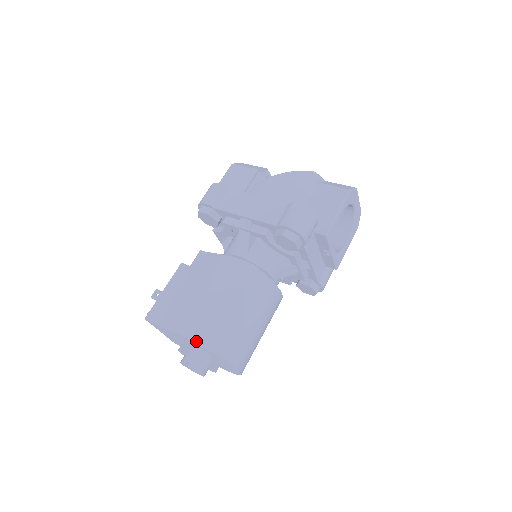
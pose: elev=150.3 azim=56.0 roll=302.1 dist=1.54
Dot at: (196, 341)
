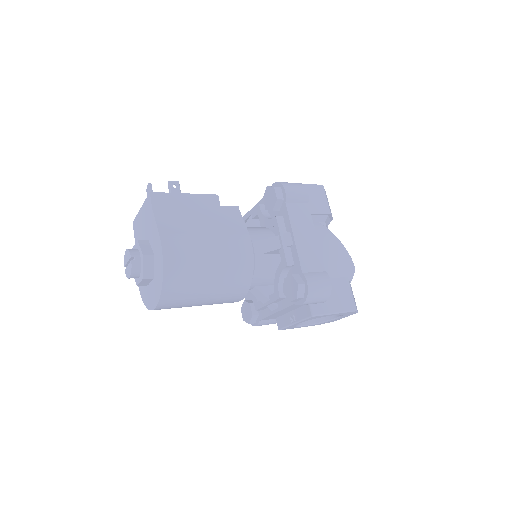
Dot at: (165, 262)
